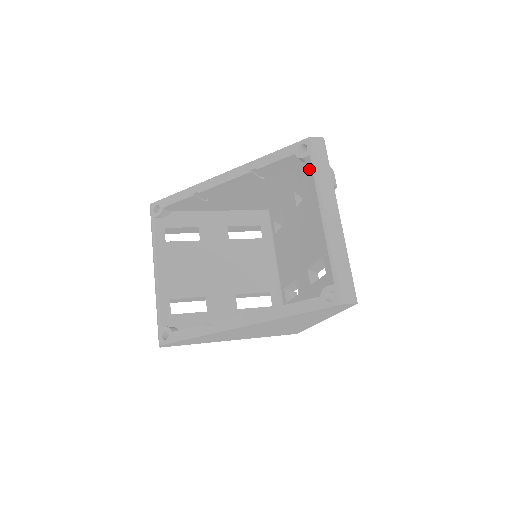
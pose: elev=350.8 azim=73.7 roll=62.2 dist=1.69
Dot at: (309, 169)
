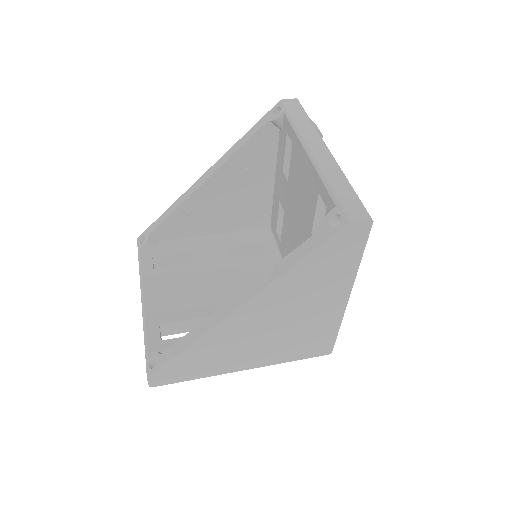
Dot at: (287, 125)
